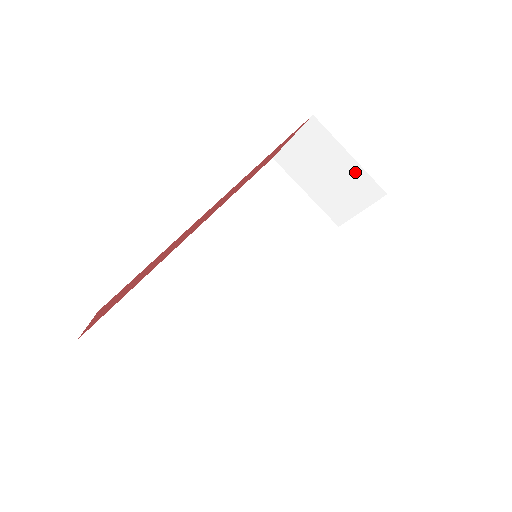
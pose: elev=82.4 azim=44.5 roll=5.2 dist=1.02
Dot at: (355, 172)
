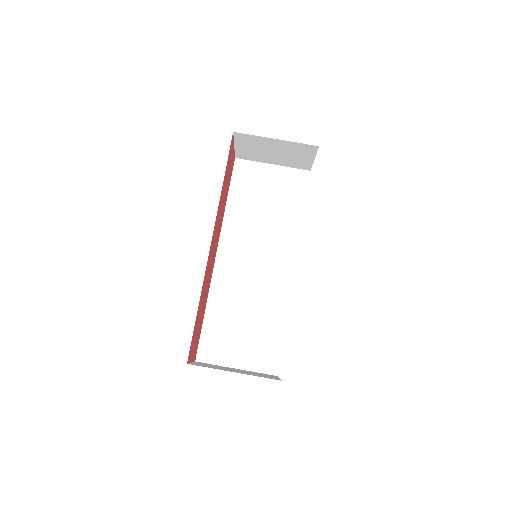
Dot at: (288, 145)
